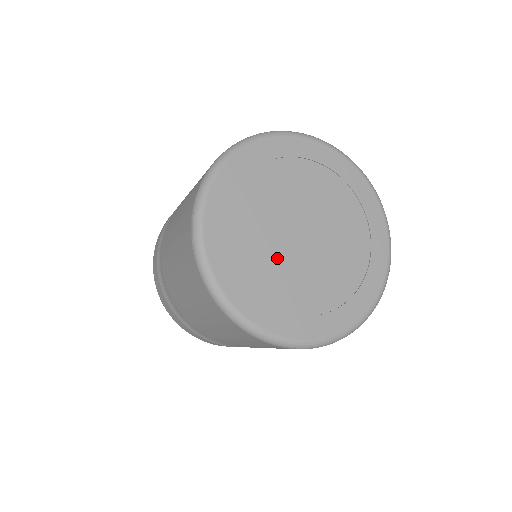
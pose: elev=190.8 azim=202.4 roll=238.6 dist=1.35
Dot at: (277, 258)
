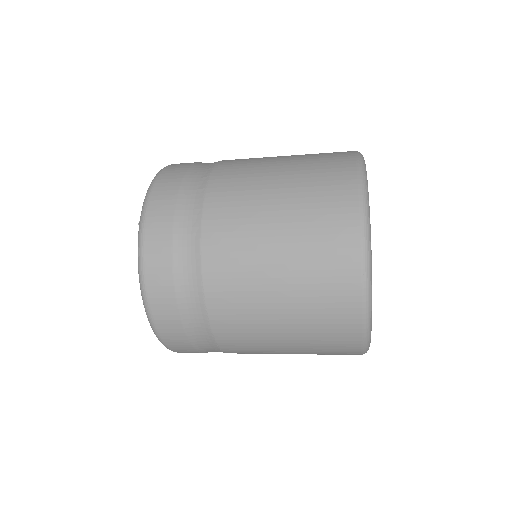
Dot at: occluded
